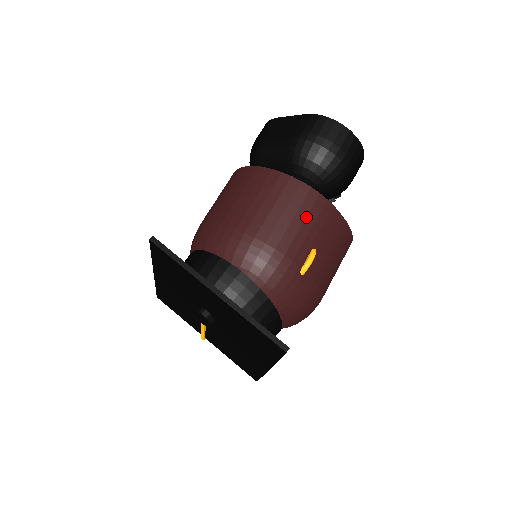
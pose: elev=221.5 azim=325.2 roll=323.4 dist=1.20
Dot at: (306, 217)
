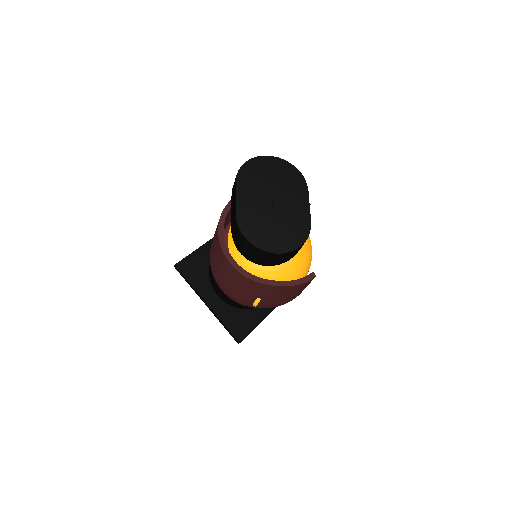
Dot at: (244, 287)
